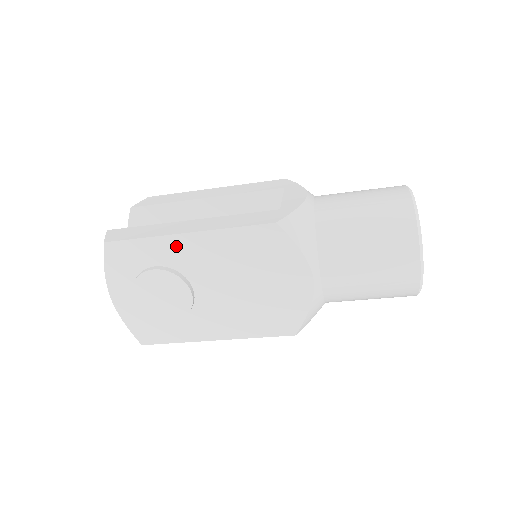
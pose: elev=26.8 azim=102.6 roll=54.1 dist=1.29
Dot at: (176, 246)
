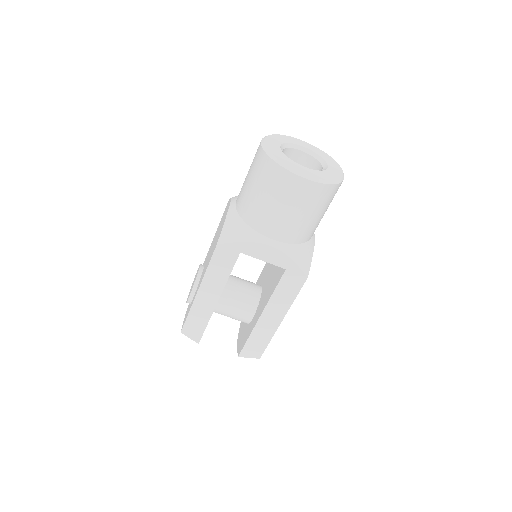
Dot at: occluded
